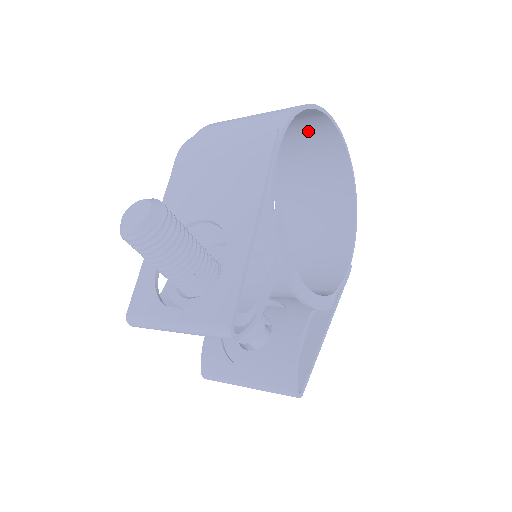
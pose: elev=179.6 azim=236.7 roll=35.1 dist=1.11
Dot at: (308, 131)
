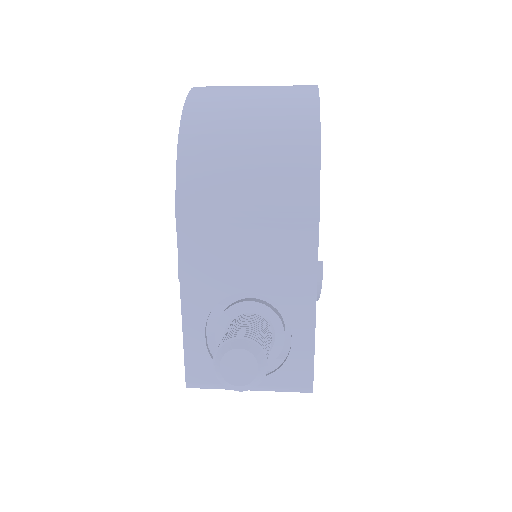
Dot at: occluded
